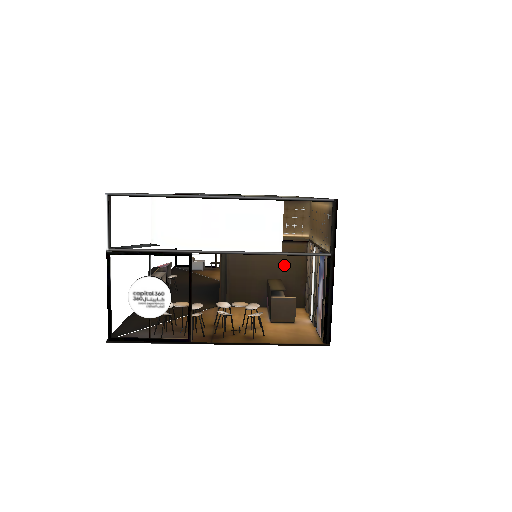
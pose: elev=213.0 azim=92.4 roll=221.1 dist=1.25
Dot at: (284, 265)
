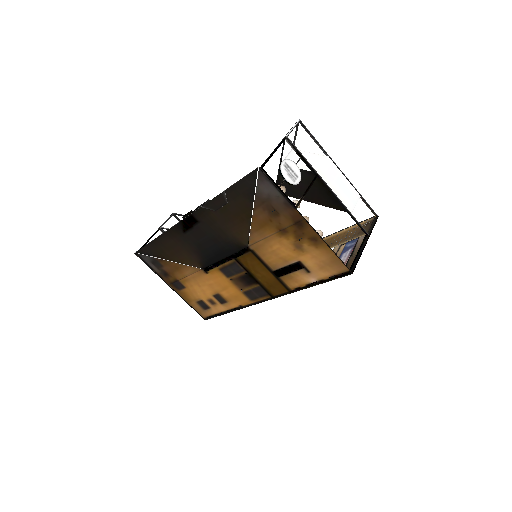
Dot at: occluded
